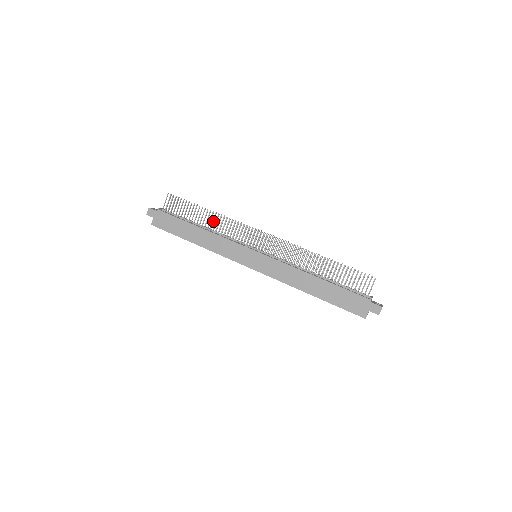
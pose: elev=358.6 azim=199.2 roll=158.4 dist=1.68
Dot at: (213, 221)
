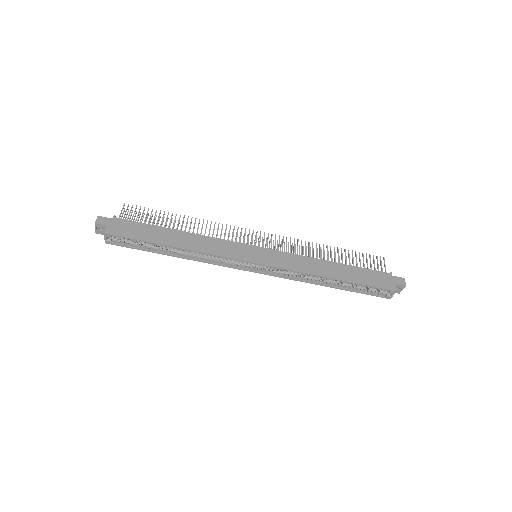
Dot at: (194, 225)
